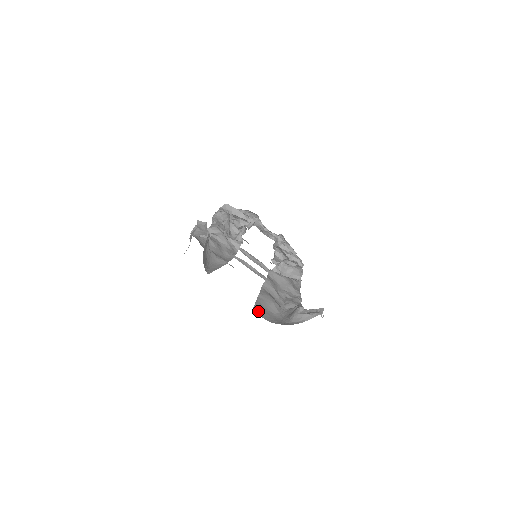
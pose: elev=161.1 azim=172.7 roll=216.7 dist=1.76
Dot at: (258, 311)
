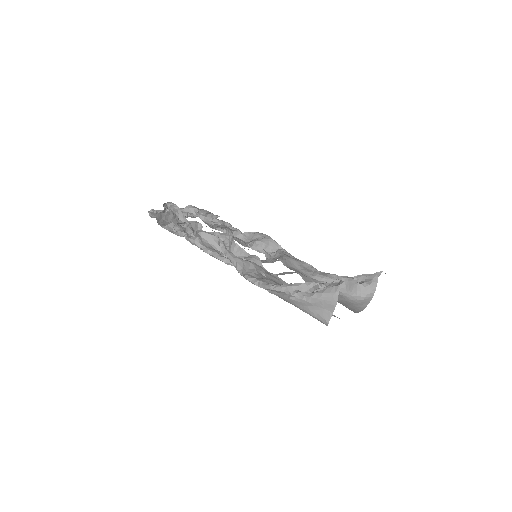
Dot at: (352, 310)
